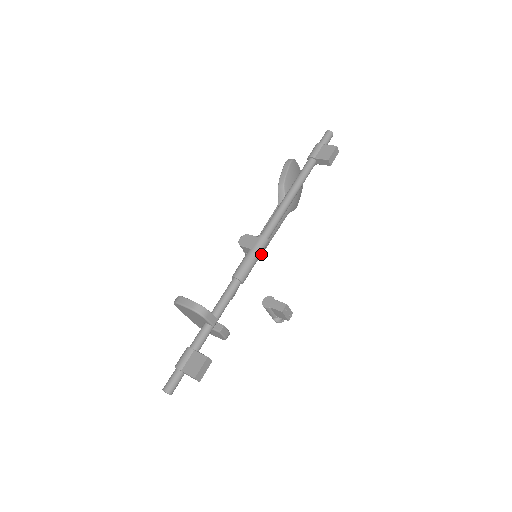
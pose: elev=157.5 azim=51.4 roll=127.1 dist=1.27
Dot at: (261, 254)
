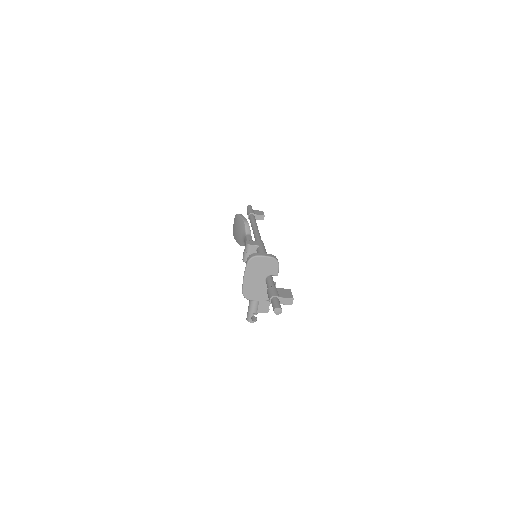
Dot at: occluded
